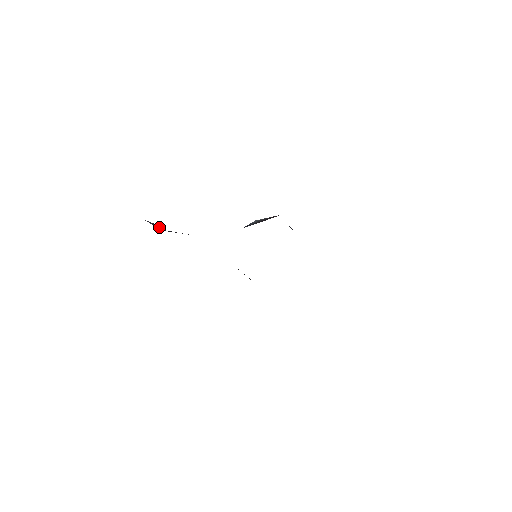
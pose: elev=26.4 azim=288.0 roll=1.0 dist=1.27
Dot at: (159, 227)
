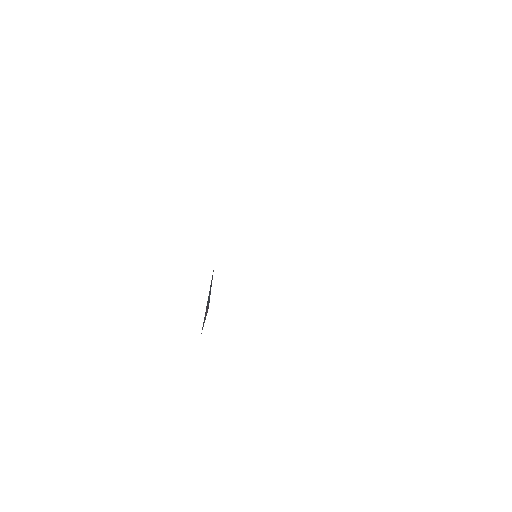
Dot at: occluded
